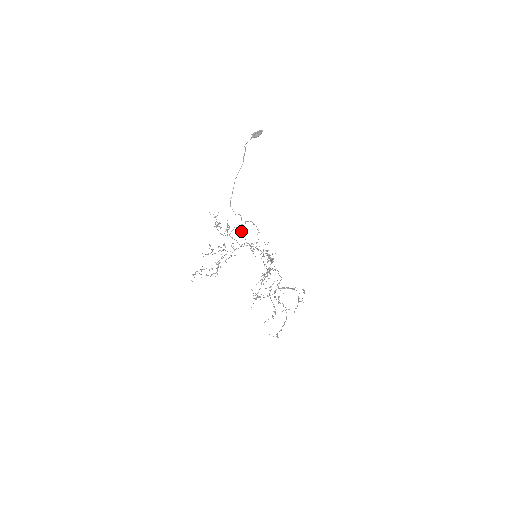
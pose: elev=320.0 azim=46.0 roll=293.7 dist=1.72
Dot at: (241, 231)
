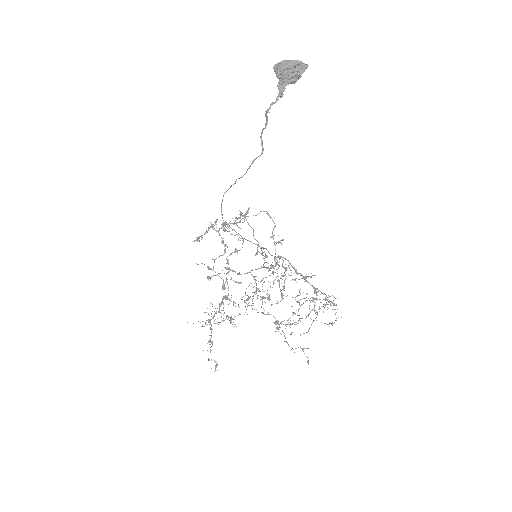
Dot at: (297, 302)
